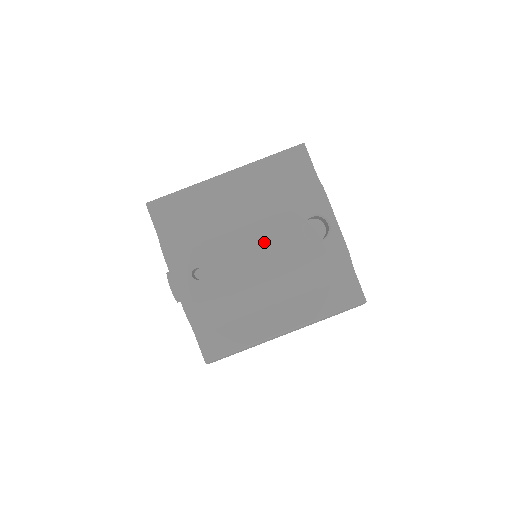
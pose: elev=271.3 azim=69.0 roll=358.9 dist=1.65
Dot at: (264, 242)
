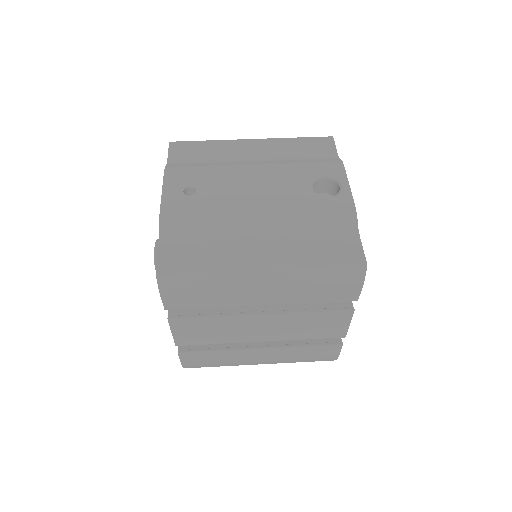
Dot at: (268, 184)
